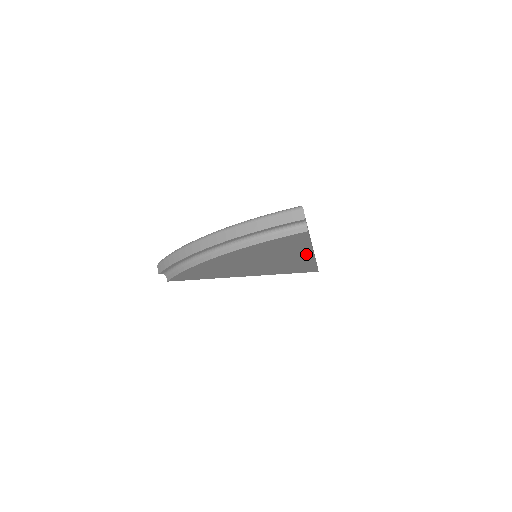
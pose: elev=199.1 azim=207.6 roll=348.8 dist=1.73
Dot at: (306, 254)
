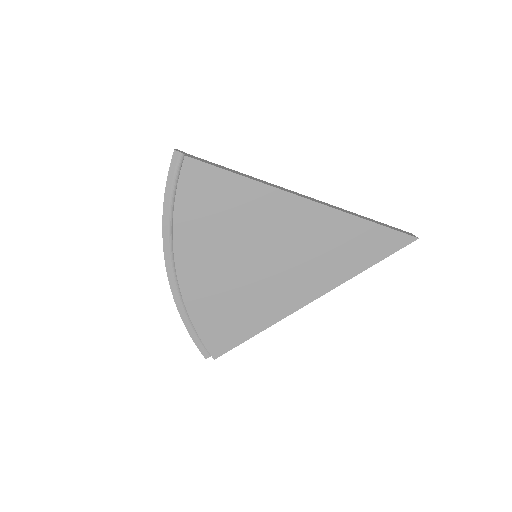
Dot at: (290, 204)
